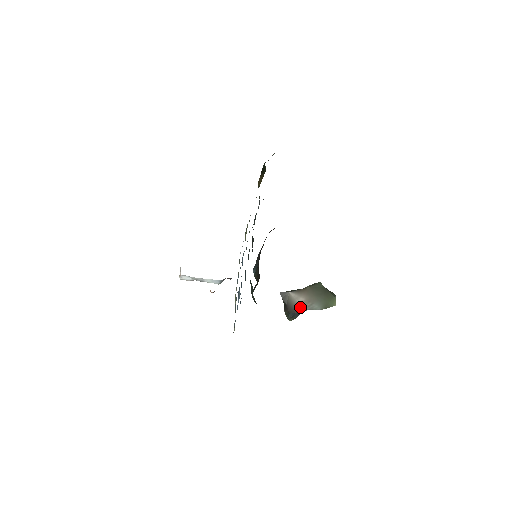
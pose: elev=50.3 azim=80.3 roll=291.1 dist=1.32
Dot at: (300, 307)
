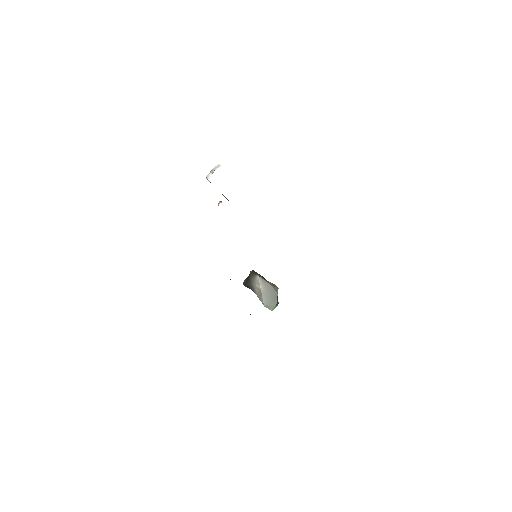
Dot at: (255, 289)
